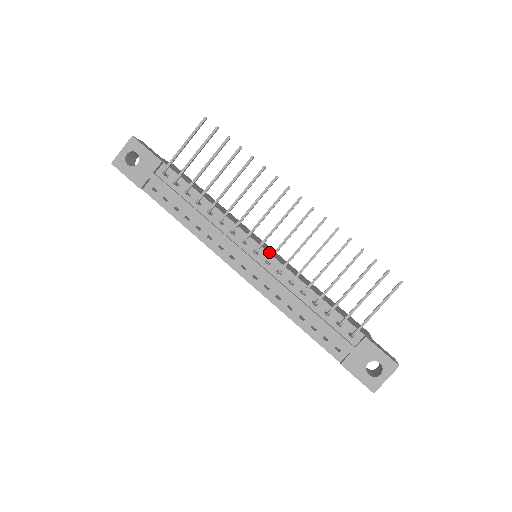
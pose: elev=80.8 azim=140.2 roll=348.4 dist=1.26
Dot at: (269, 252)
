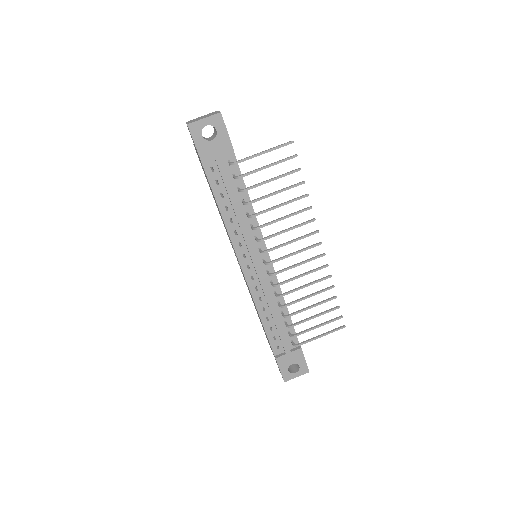
Dot at: occluded
